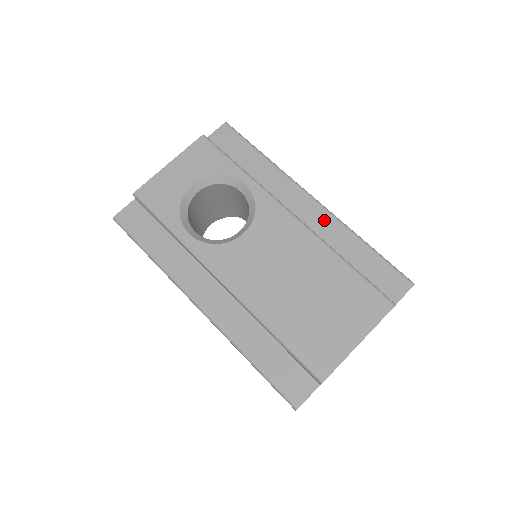
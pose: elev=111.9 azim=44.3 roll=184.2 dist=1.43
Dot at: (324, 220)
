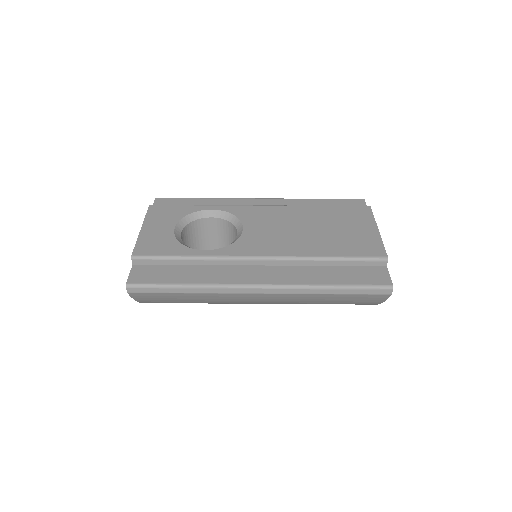
Dot at: (280, 203)
